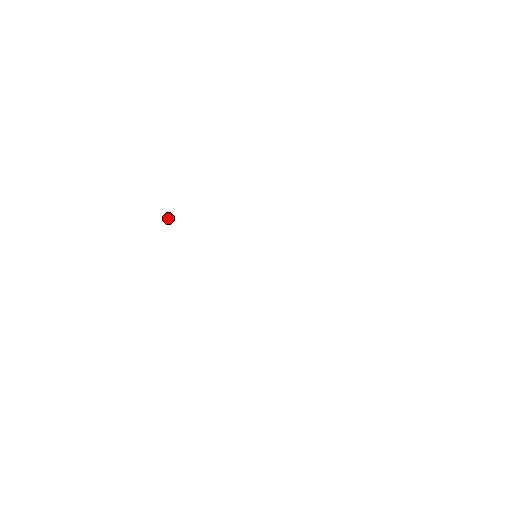
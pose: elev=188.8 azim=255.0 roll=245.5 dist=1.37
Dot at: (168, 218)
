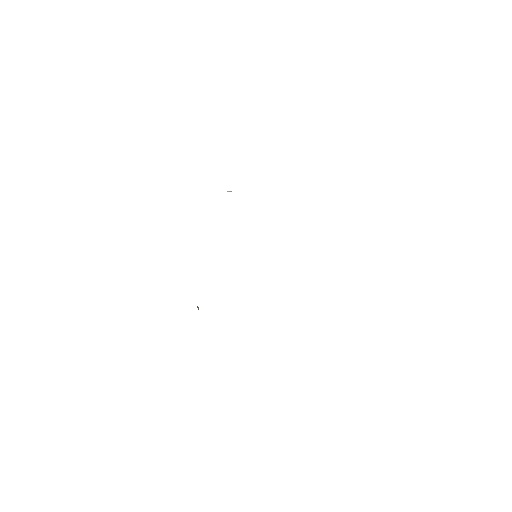
Dot at: (228, 191)
